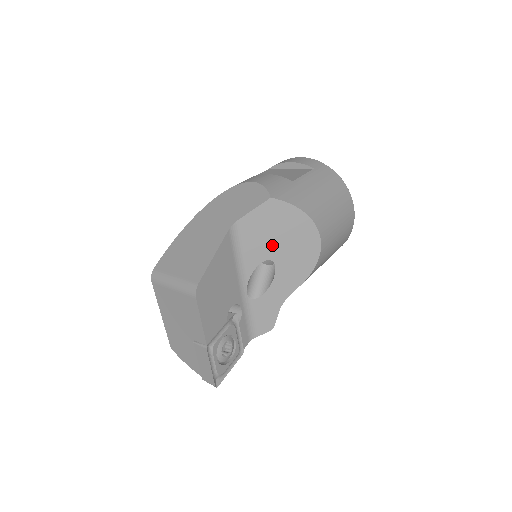
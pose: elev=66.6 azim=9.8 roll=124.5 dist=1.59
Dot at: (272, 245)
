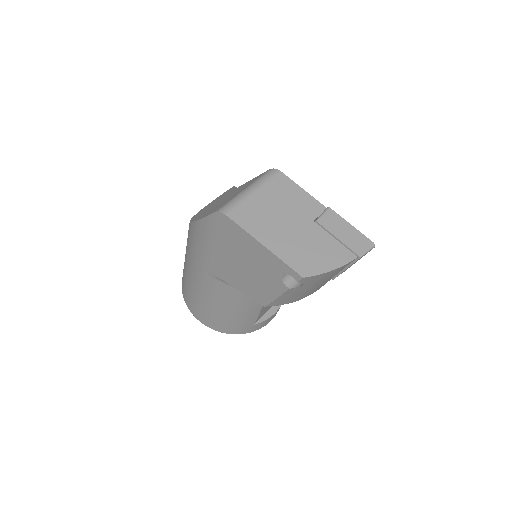
Dot at: occluded
